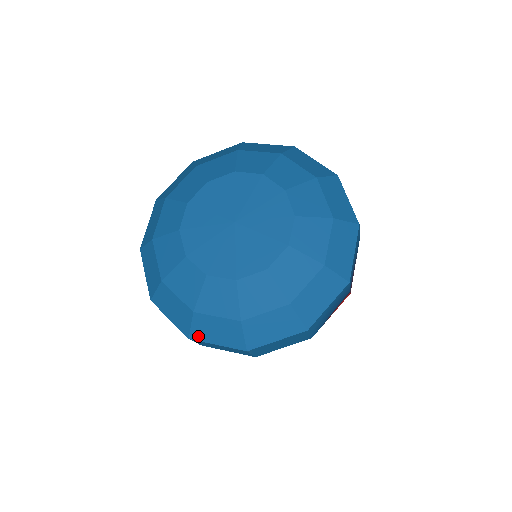
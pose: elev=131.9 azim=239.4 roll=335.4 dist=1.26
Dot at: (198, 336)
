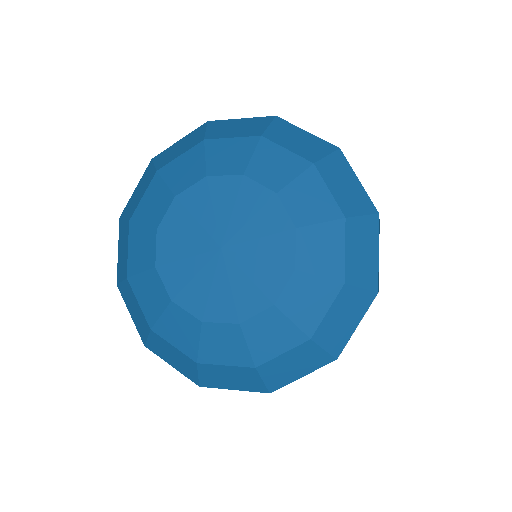
Dot at: (122, 293)
